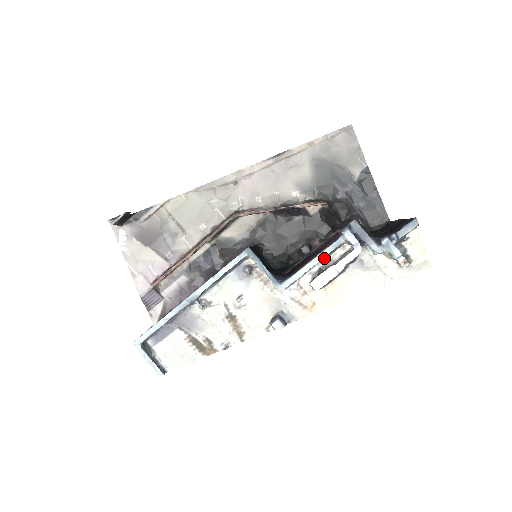
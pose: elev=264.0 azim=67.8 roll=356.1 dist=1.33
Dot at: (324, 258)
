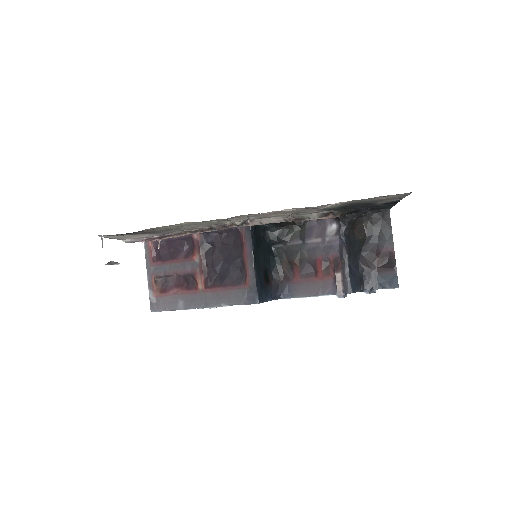
Dot at: (315, 289)
